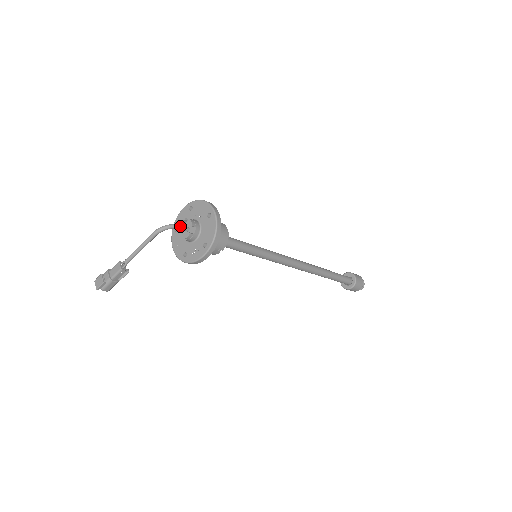
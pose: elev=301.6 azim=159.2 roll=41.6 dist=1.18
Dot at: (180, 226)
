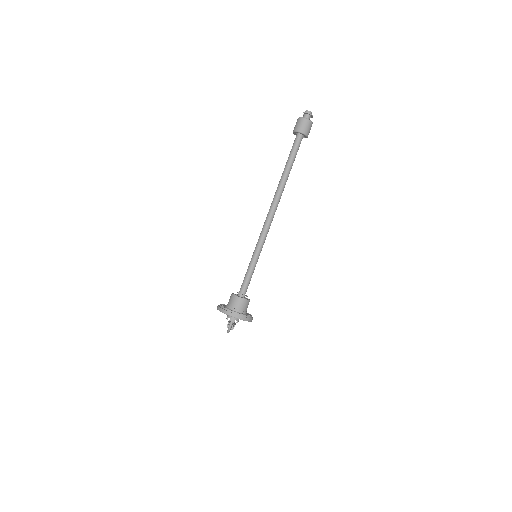
Dot at: (231, 325)
